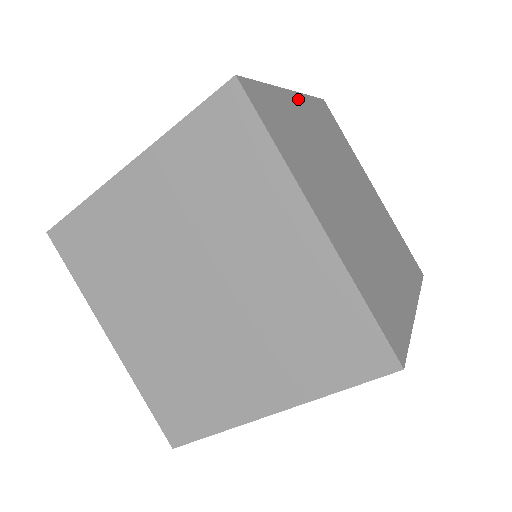
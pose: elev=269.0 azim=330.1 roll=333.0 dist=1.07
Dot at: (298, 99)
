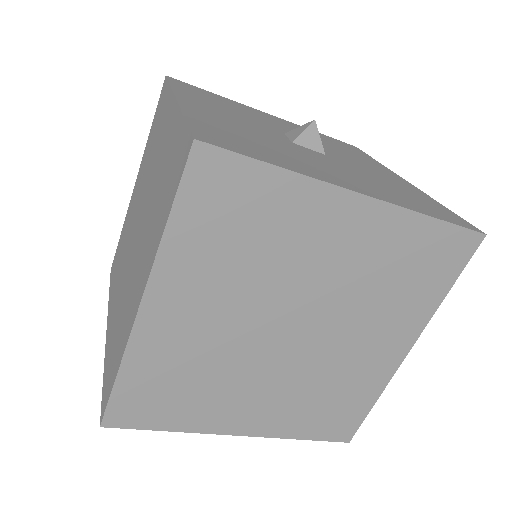
Dot at: occluded
